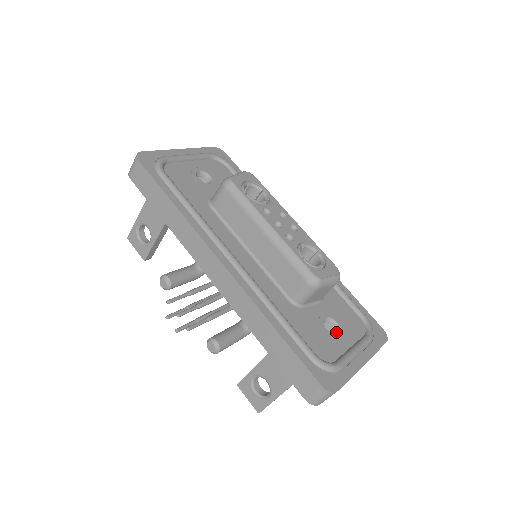
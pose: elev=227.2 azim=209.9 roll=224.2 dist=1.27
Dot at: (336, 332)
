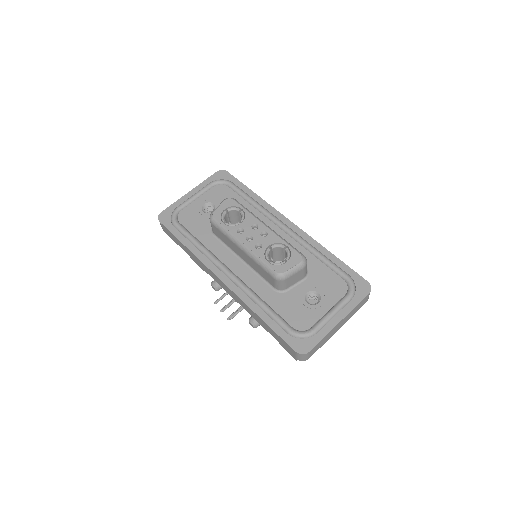
Dot at: (318, 301)
